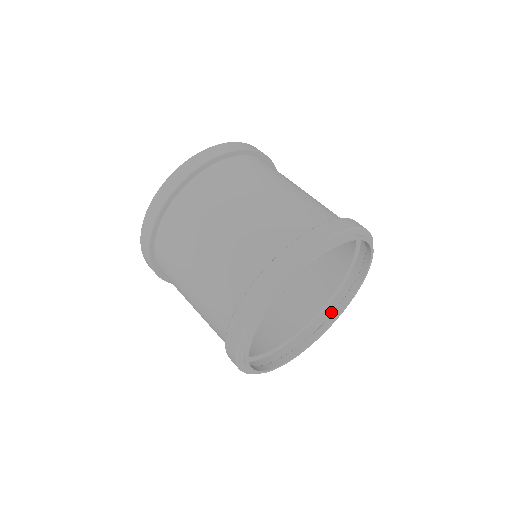
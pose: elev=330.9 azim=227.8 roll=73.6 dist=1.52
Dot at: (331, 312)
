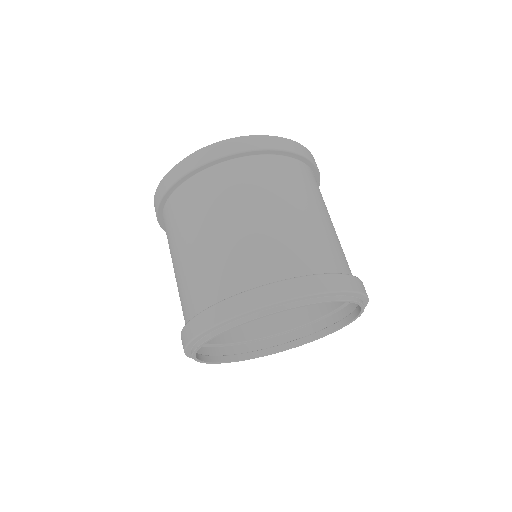
Dot at: (283, 341)
